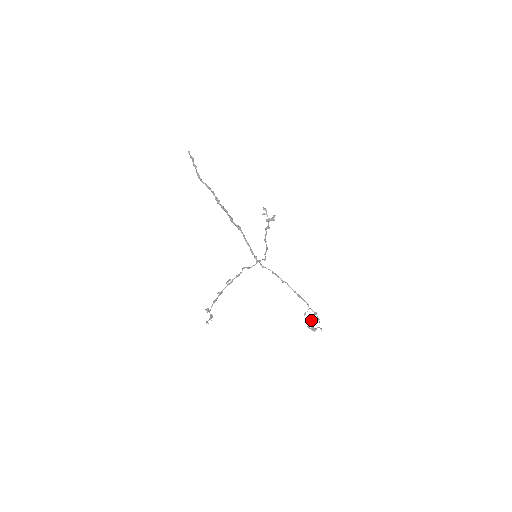
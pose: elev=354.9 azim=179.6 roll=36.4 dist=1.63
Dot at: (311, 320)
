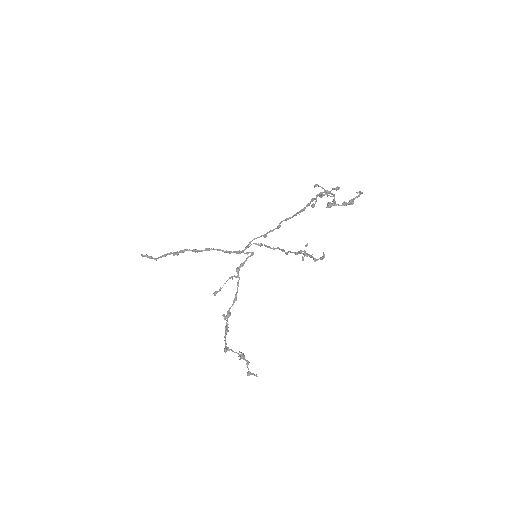
Dot at: occluded
